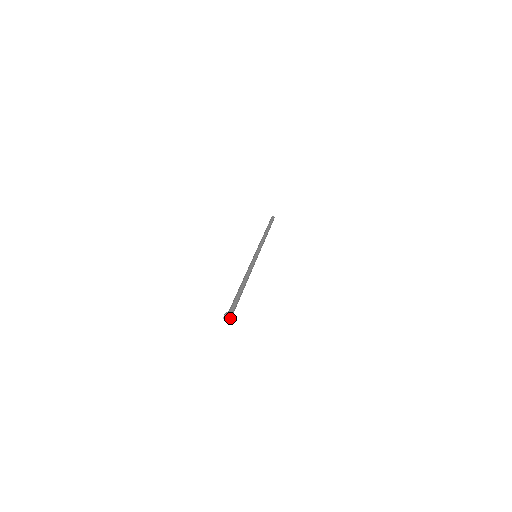
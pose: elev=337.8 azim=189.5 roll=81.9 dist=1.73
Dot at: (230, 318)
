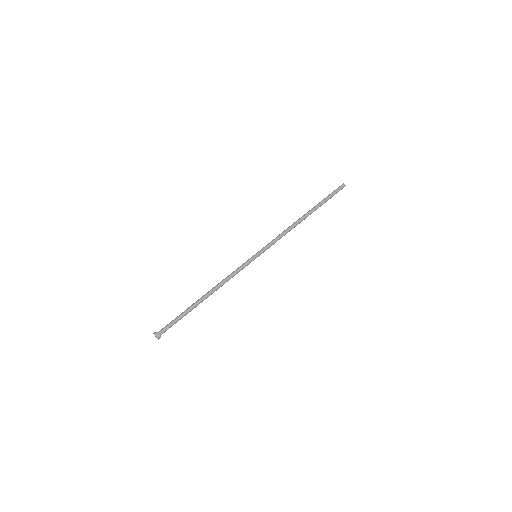
Dot at: (156, 337)
